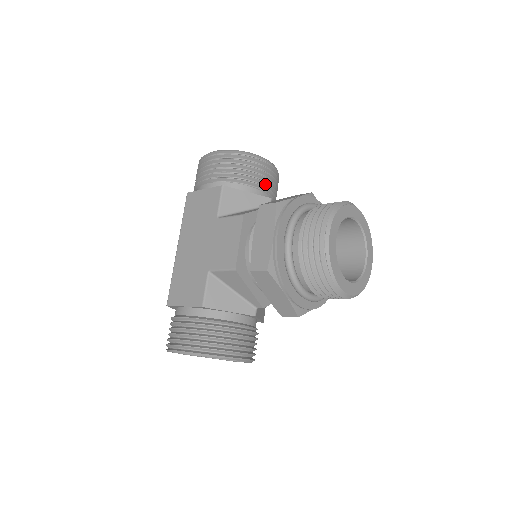
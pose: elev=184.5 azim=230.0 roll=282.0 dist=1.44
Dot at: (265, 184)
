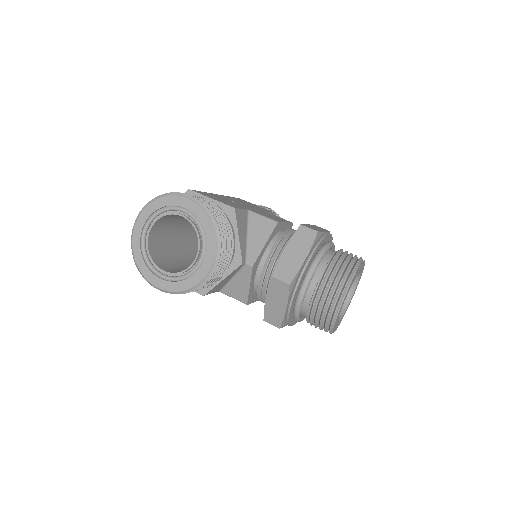
Dot at: (226, 264)
